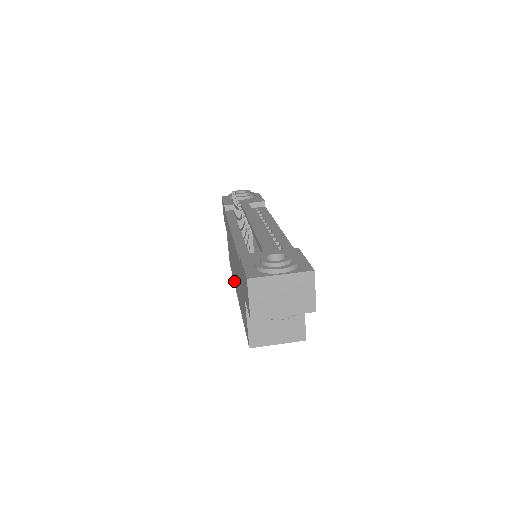
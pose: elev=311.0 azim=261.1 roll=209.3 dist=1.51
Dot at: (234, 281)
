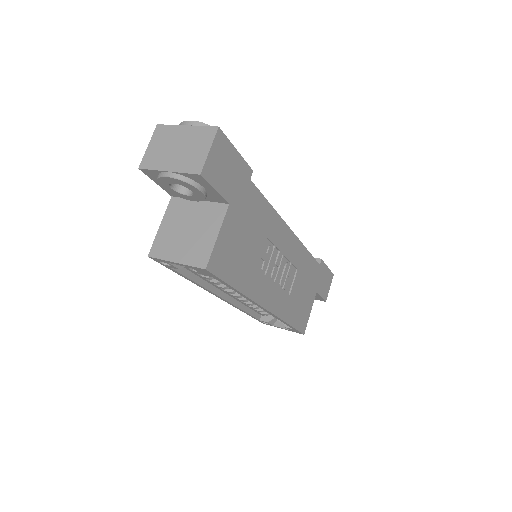
Dot at: occluded
